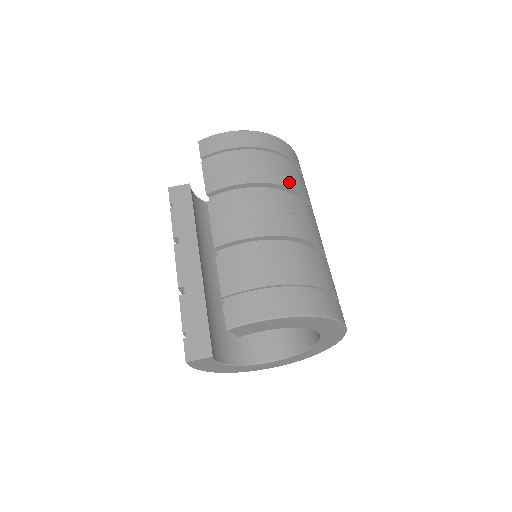
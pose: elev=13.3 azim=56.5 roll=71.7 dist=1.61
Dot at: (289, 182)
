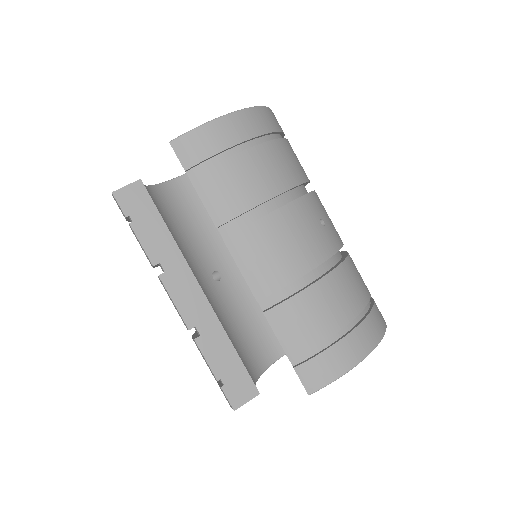
Dot at: (299, 175)
